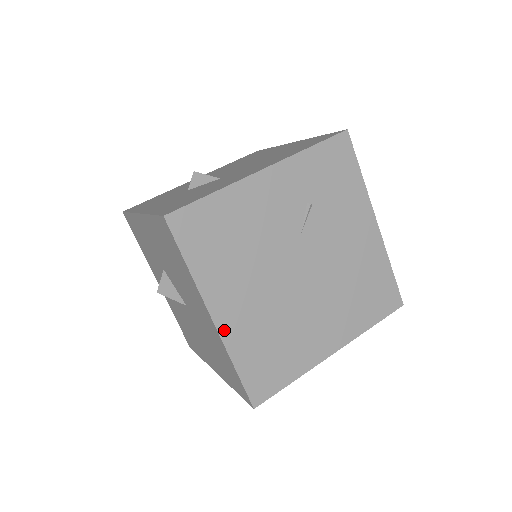
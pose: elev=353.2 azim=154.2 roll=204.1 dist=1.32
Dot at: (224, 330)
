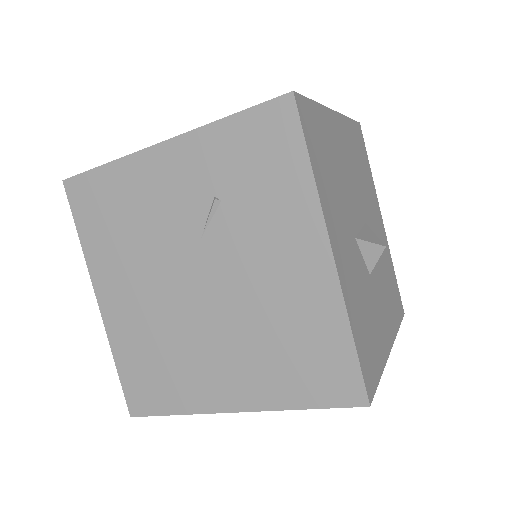
Dot at: (107, 317)
